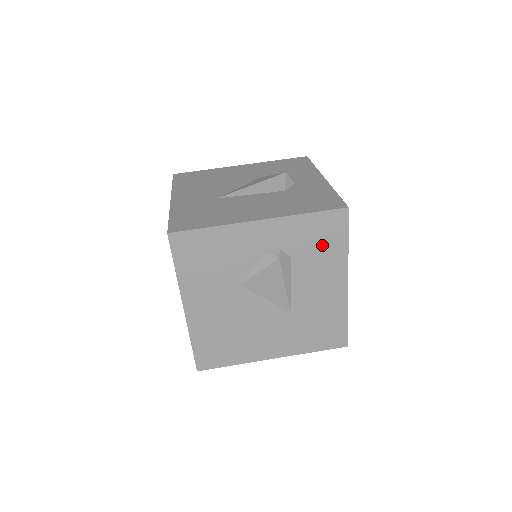
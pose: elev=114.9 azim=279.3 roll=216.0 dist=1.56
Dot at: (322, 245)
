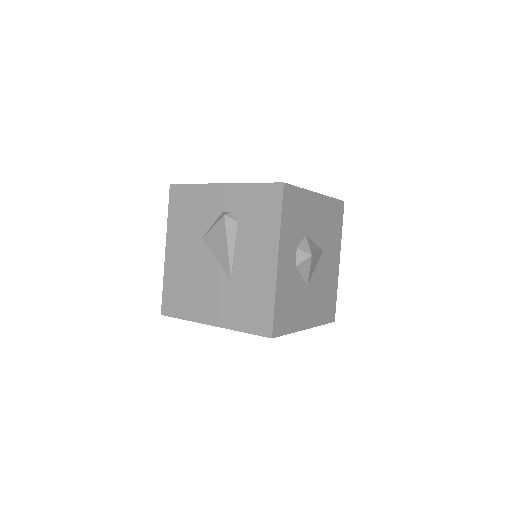
Dot at: (261, 215)
